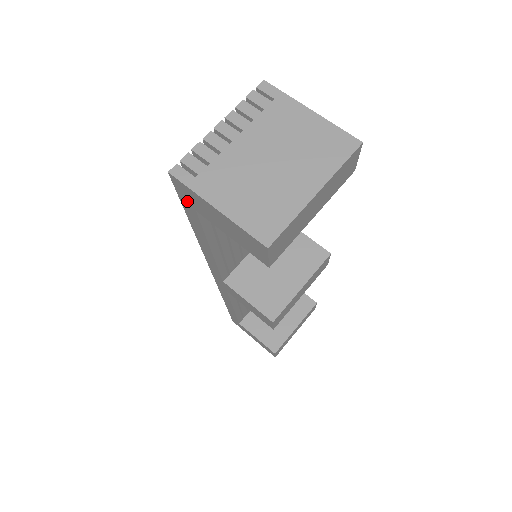
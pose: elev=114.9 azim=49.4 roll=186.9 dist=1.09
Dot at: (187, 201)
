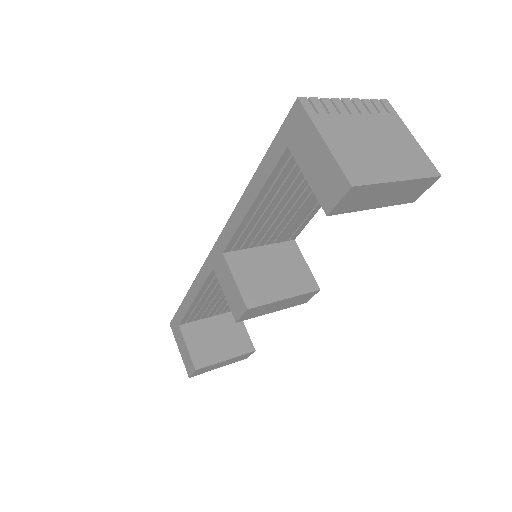
Dot at: (287, 134)
